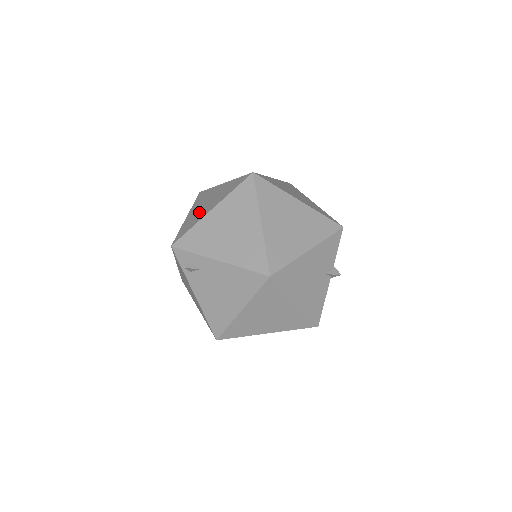
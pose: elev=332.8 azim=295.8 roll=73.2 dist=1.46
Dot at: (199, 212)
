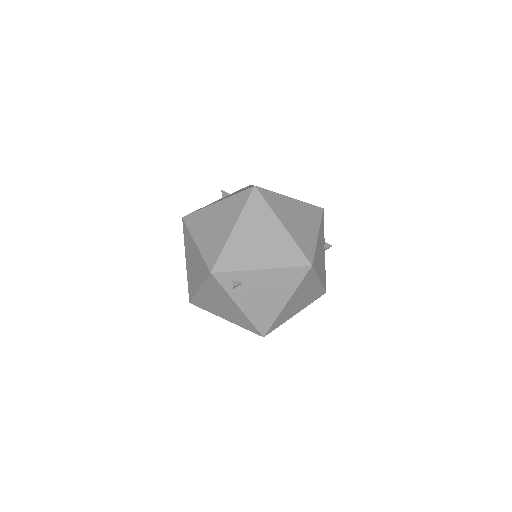
Dot at: (214, 235)
